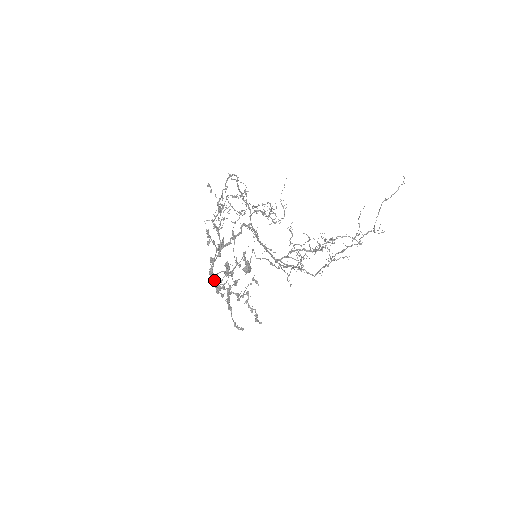
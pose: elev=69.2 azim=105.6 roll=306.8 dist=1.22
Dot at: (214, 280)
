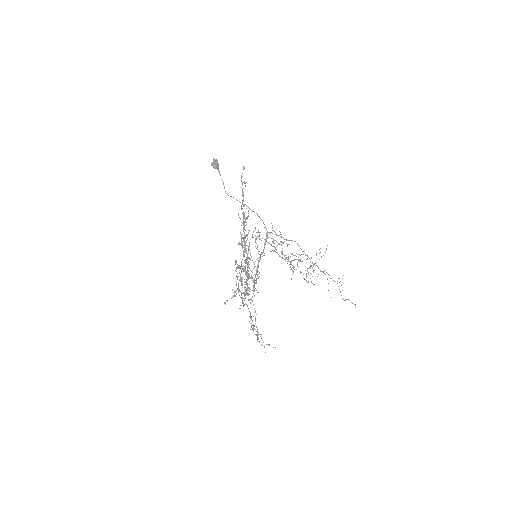
Dot at: (247, 286)
